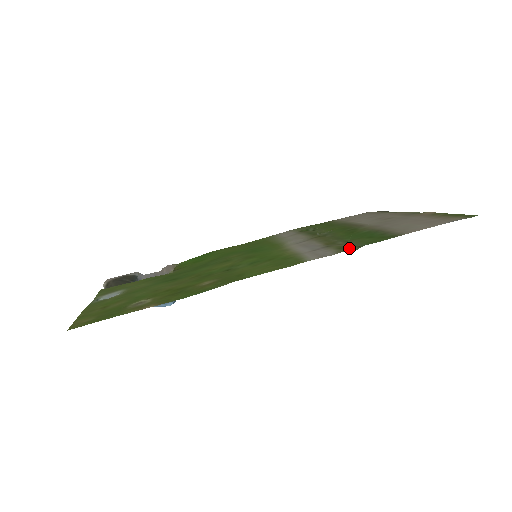
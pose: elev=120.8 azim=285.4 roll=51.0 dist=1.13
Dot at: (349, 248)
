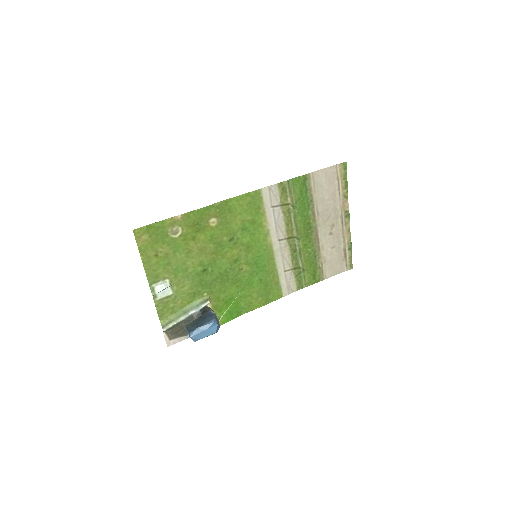
Dot at: (284, 185)
